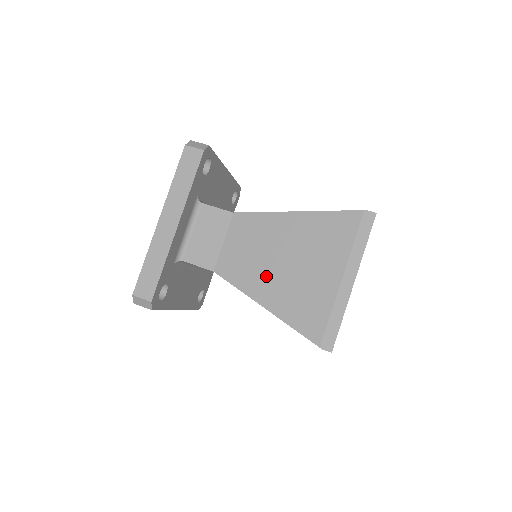
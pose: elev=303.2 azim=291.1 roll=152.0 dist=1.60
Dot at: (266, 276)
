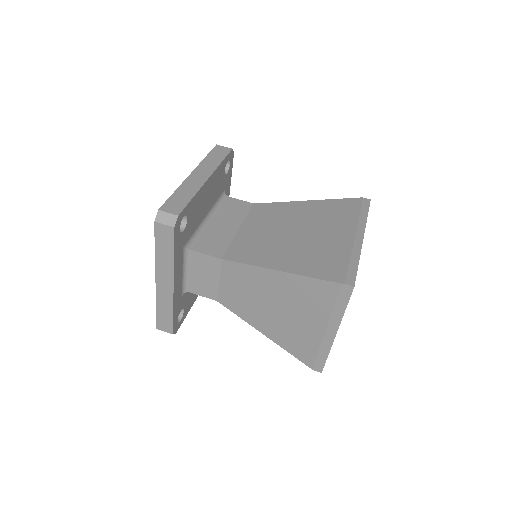
Dot at: (261, 314)
